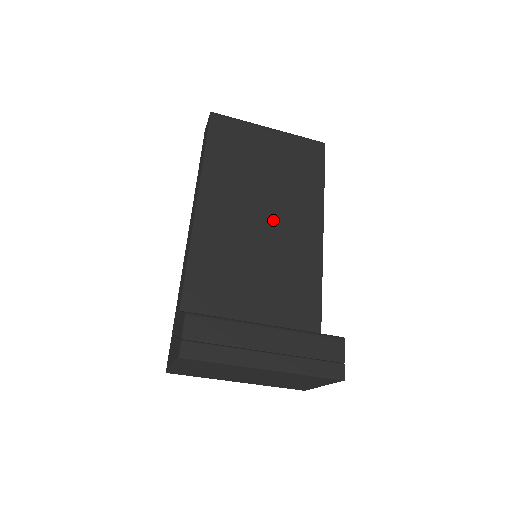
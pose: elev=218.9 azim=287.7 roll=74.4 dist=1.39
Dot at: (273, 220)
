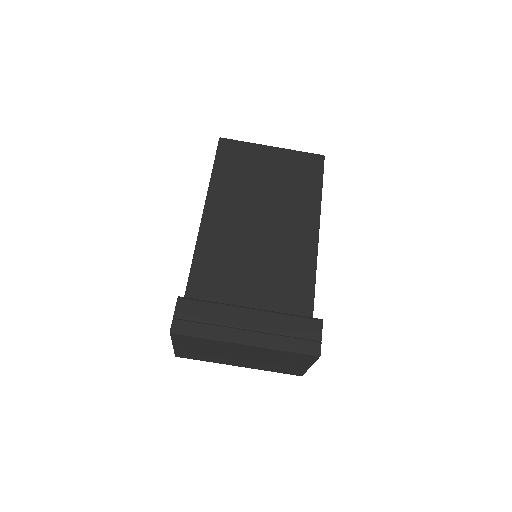
Dot at: (271, 224)
